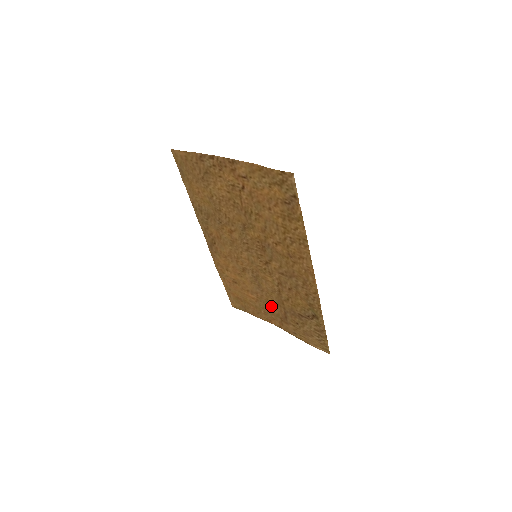
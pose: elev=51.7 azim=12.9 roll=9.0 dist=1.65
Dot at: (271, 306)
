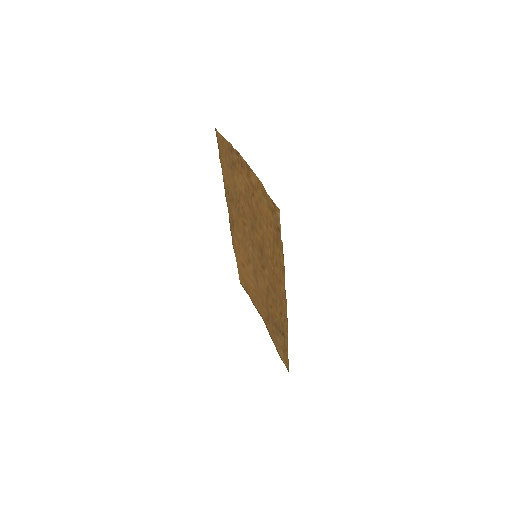
Dot at: (262, 303)
